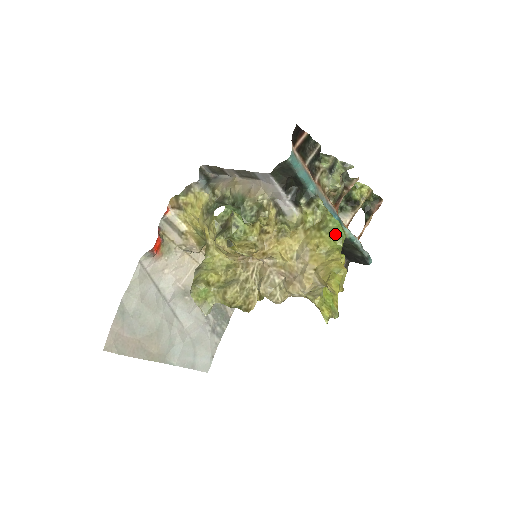
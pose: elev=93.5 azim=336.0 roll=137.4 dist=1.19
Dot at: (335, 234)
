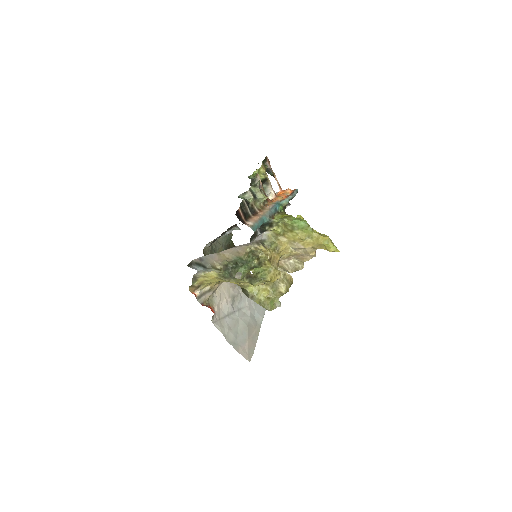
Dot at: (302, 227)
